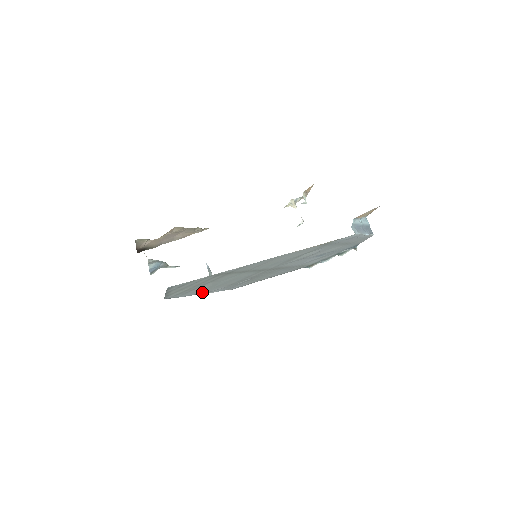
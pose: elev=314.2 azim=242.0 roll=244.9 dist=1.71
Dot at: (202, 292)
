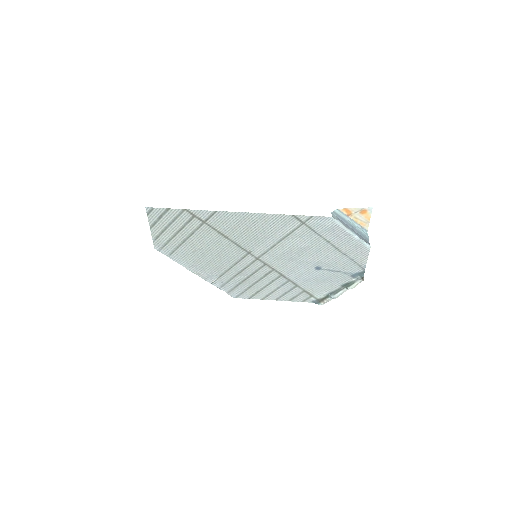
Dot at: (195, 268)
